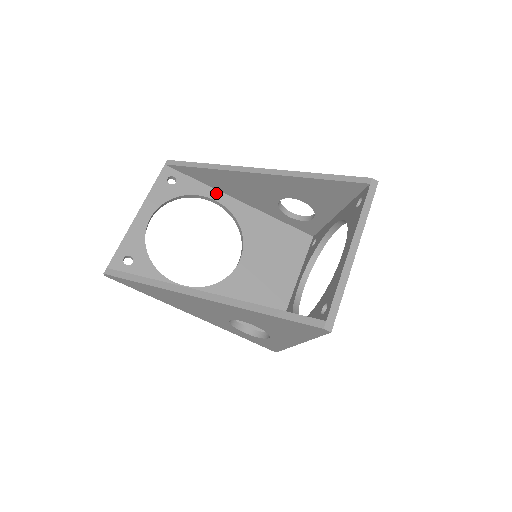
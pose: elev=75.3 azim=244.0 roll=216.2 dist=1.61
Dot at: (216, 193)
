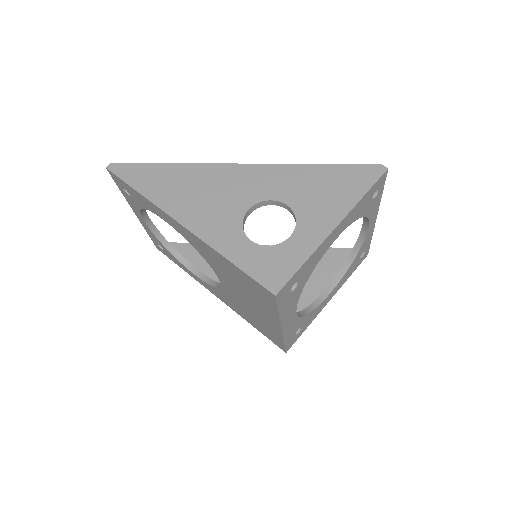
Dot at: occluded
